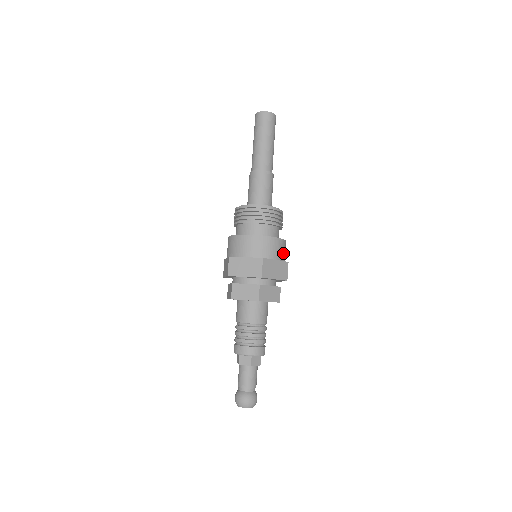
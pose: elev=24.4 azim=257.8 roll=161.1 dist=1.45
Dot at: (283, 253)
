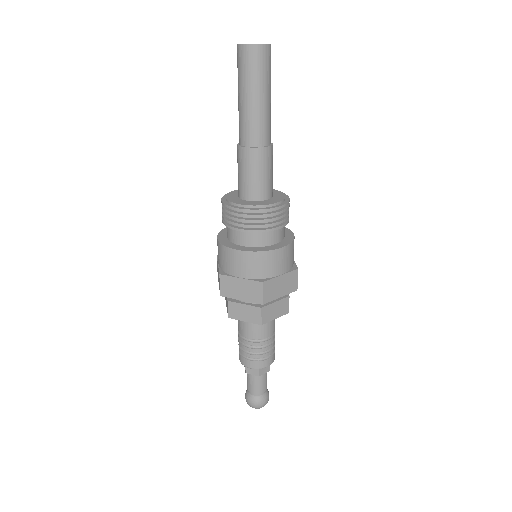
Dot at: (290, 259)
